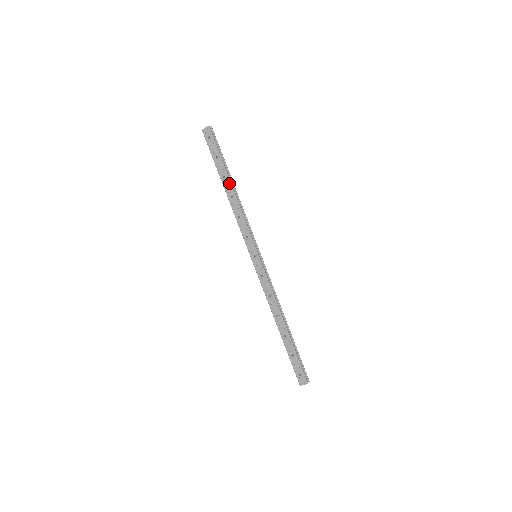
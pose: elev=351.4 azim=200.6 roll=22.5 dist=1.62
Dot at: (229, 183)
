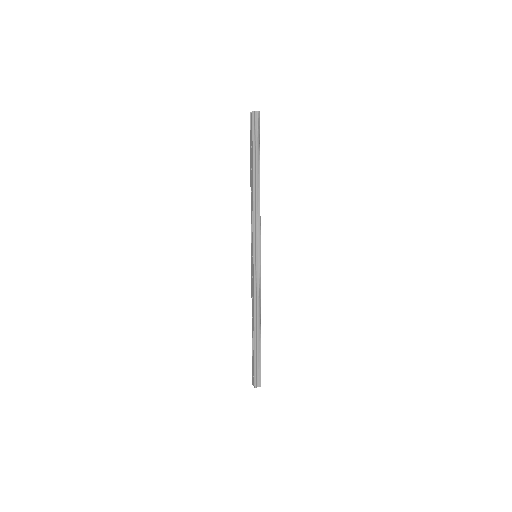
Dot at: (252, 177)
